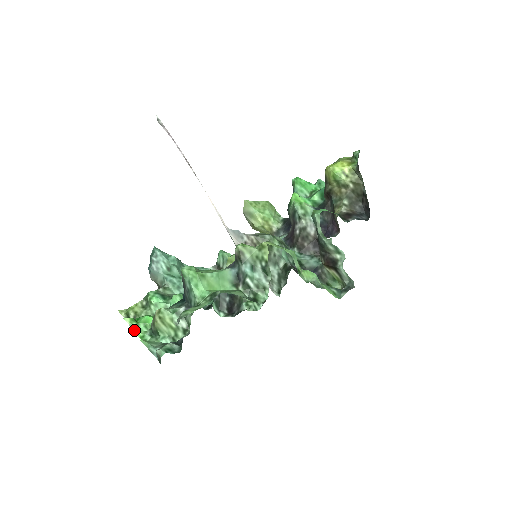
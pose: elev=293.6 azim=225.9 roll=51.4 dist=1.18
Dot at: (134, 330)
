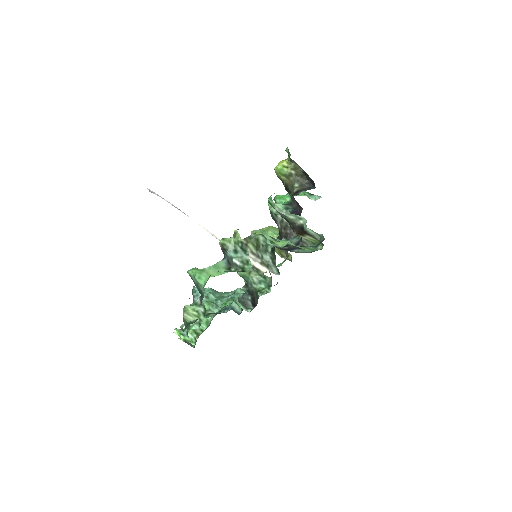
Dot at: occluded
